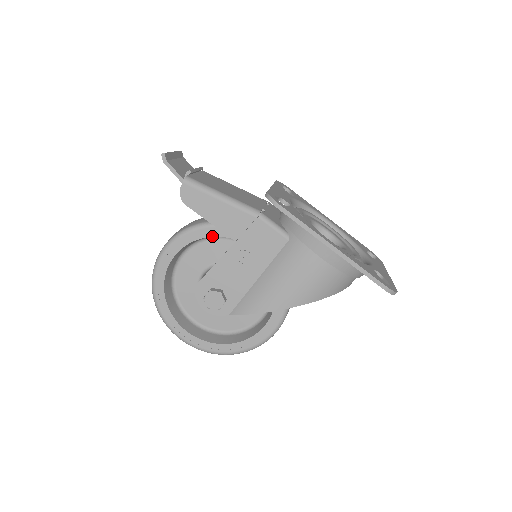
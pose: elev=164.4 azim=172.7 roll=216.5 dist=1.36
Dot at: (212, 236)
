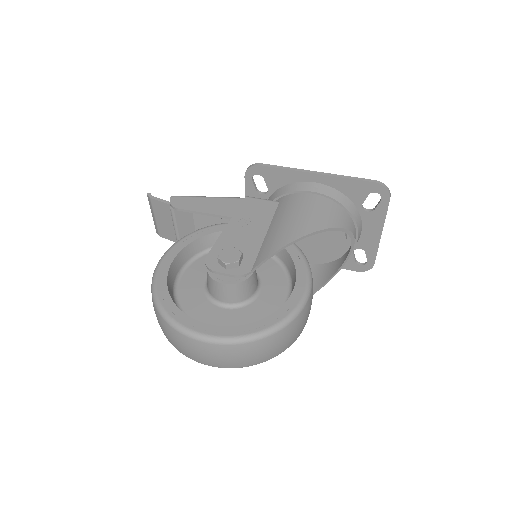
Dot at: (208, 234)
